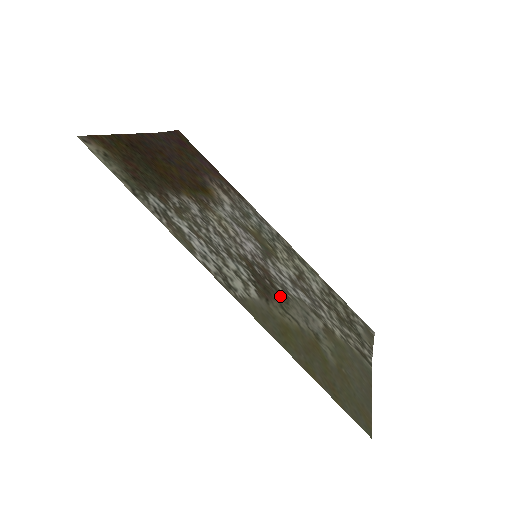
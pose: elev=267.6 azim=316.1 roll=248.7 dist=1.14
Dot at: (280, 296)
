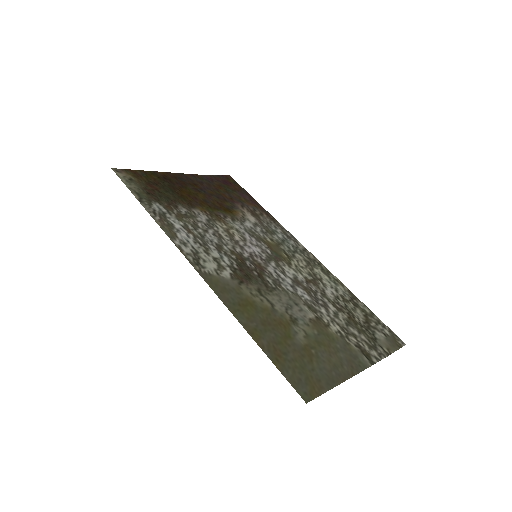
Dot at: (264, 285)
